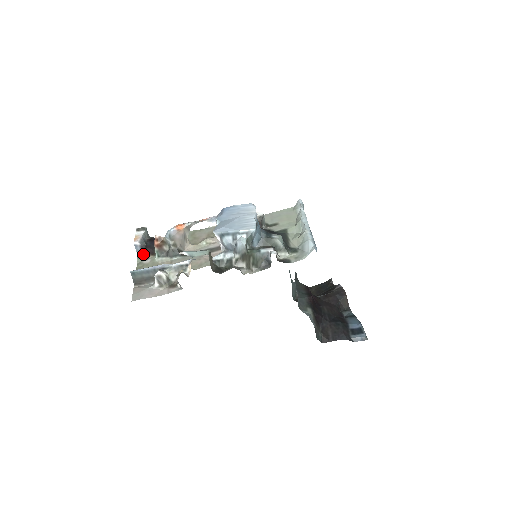
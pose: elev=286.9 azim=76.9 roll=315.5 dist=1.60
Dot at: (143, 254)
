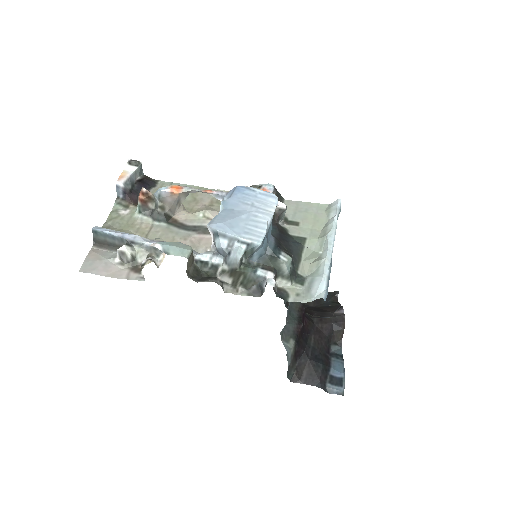
Dot at: (124, 199)
